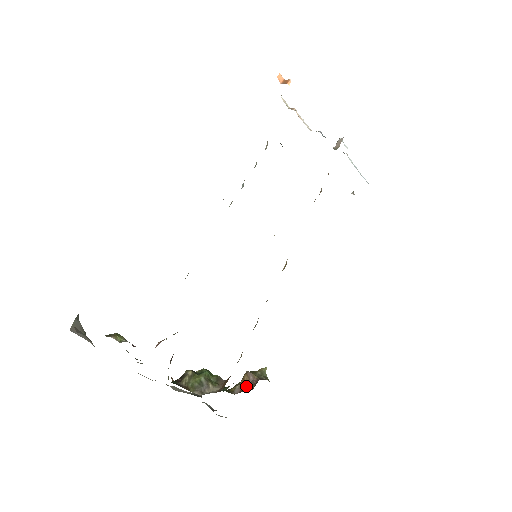
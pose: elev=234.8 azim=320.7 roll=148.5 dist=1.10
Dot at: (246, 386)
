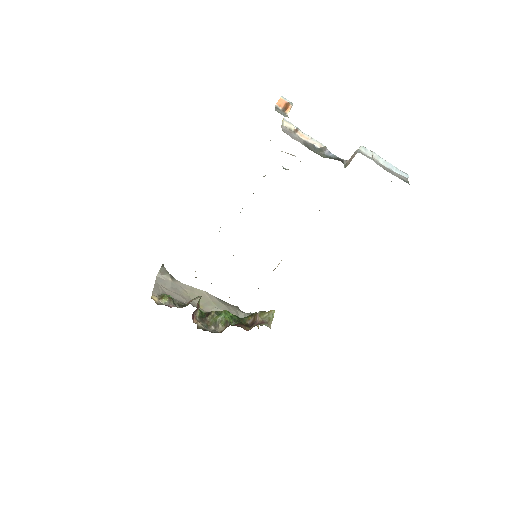
Dot at: (253, 322)
